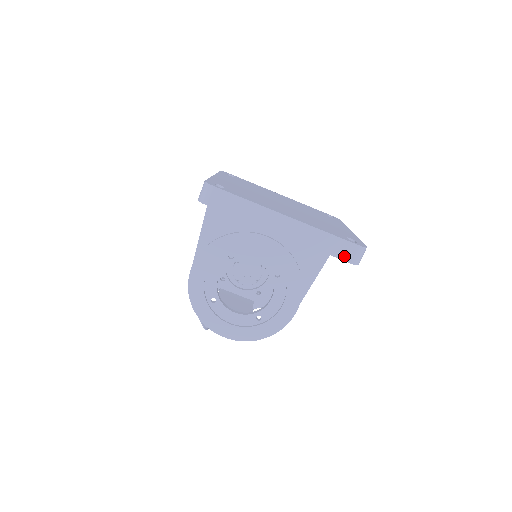
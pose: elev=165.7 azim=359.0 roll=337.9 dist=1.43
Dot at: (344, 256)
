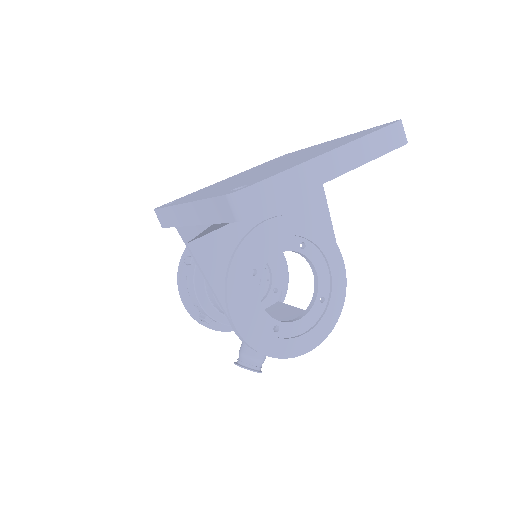
Dot at: (396, 143)
